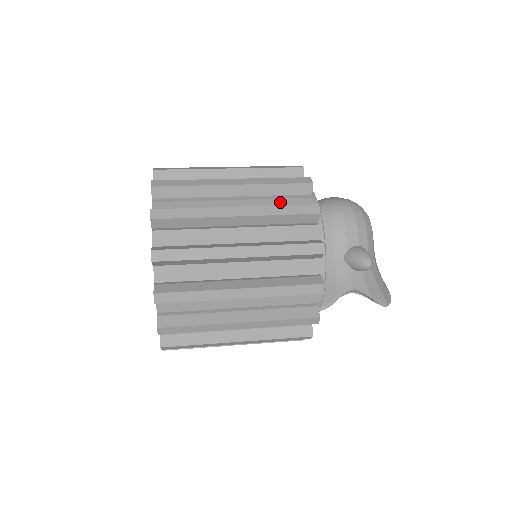
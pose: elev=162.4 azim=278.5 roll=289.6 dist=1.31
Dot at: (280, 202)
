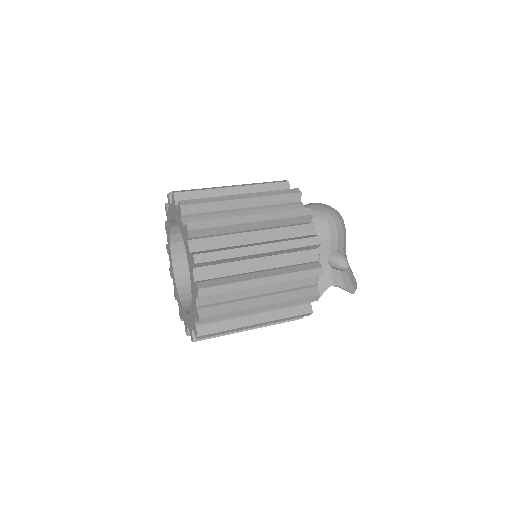
Dot at: (287, 230)
